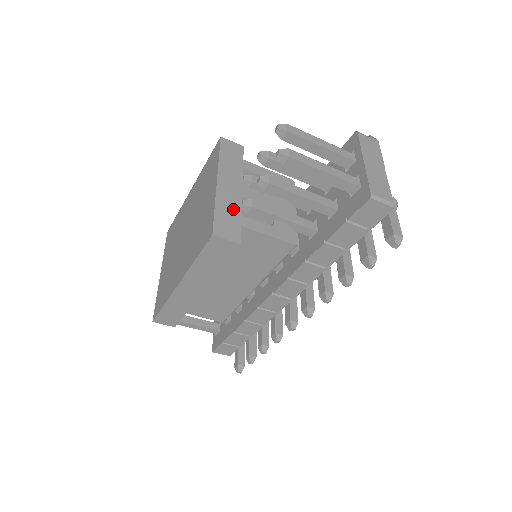
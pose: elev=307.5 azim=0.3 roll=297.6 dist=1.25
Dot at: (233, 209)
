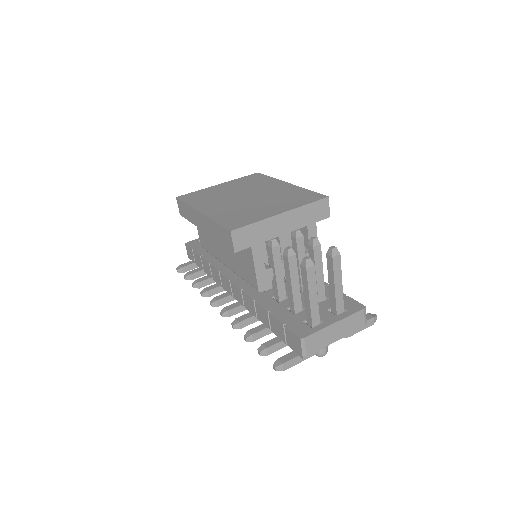
Dot at: (263, 235)
